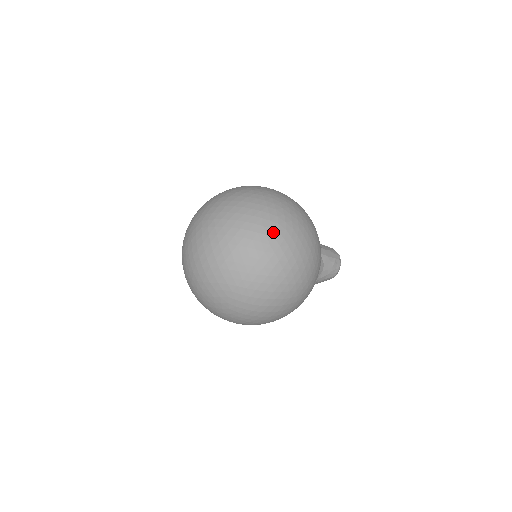
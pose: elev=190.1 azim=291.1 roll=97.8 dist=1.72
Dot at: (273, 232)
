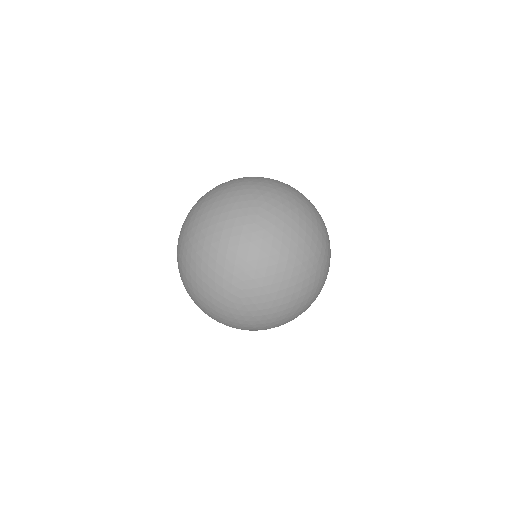
Dot at: (318, 265)
